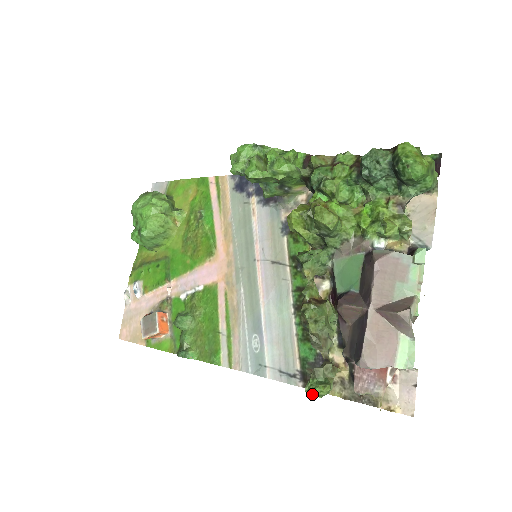
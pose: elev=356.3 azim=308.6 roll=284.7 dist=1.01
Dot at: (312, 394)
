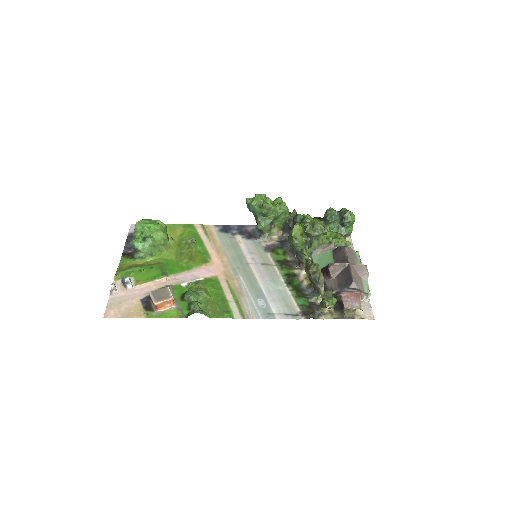
Dot at: (330, 301)
